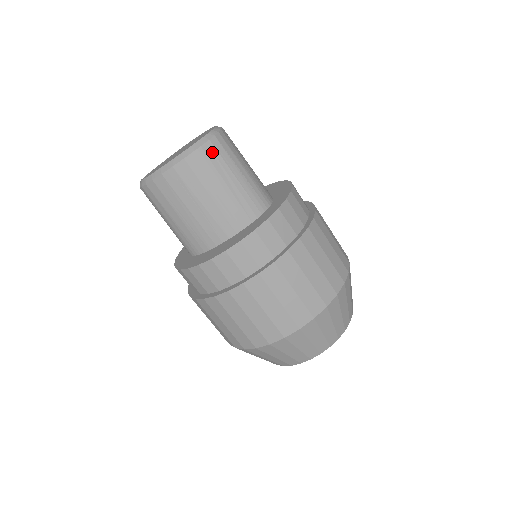
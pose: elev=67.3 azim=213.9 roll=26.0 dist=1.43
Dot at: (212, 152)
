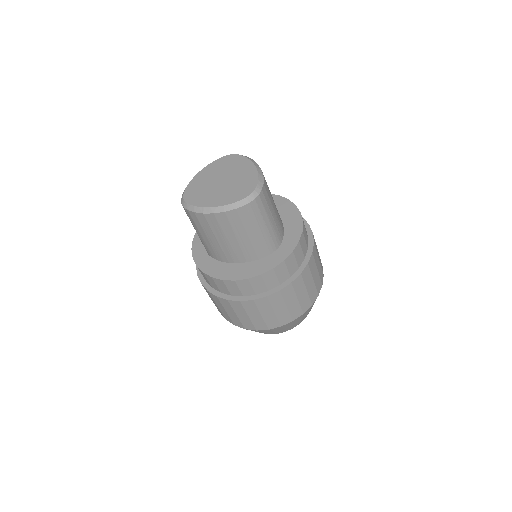
Dot at: (248, 211)
